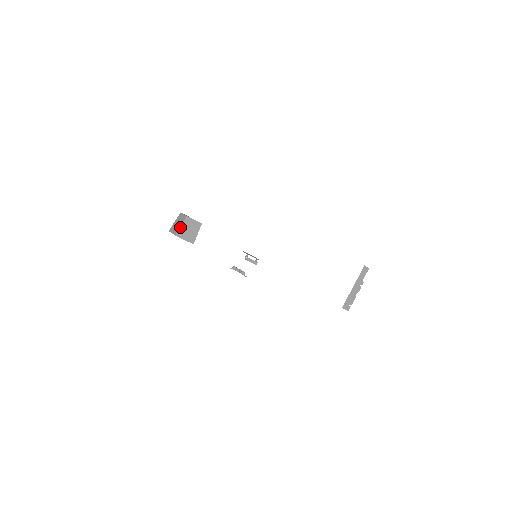
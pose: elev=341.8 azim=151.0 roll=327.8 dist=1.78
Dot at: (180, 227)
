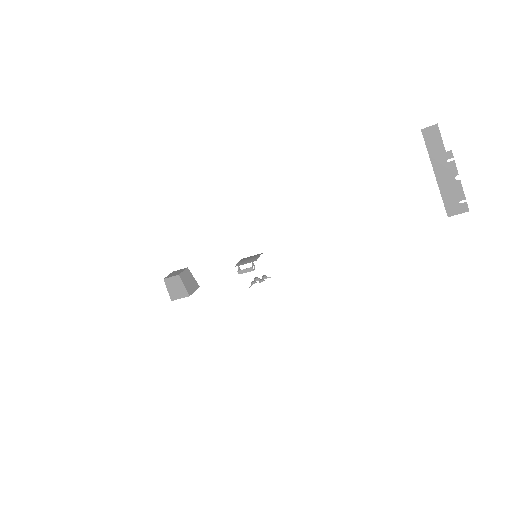
Dot at: (168, 292)
